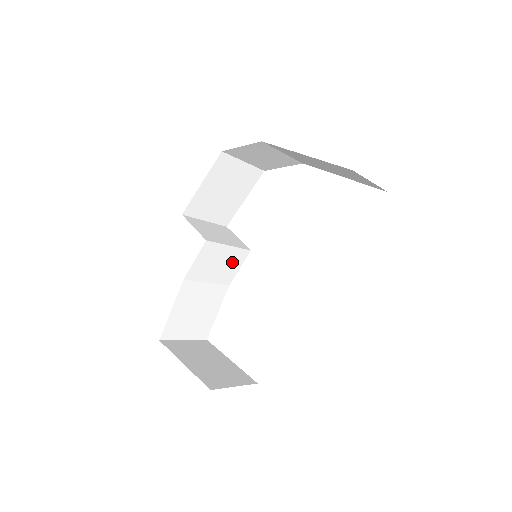
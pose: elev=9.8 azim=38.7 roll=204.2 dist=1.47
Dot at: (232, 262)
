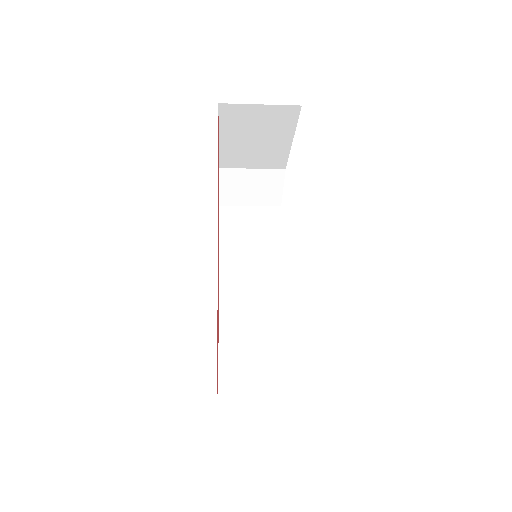
Dot at: (271, 291)
